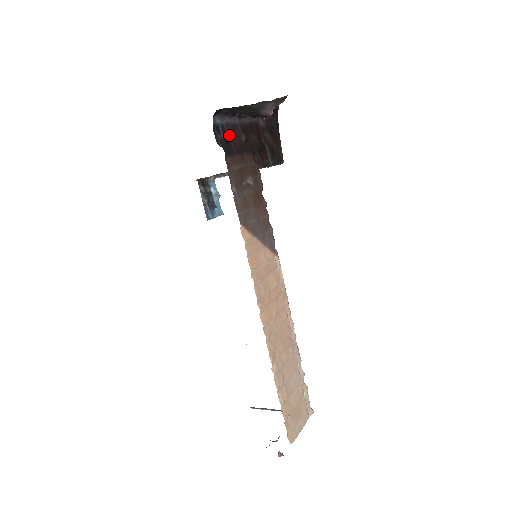
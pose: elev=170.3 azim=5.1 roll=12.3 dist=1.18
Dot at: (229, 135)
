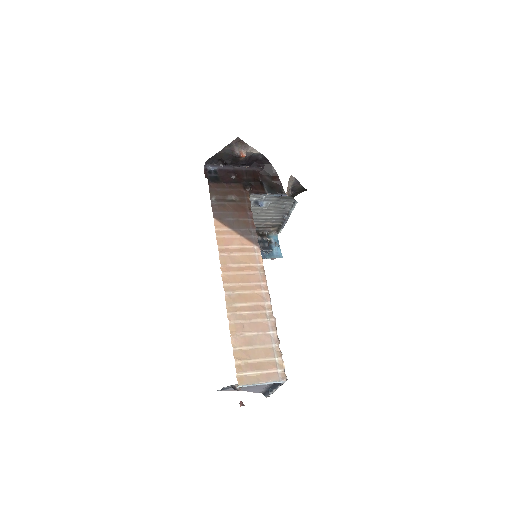
Dot at: (220, 175)
